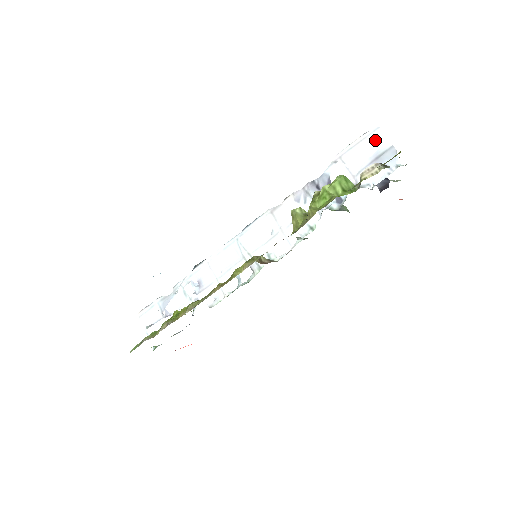
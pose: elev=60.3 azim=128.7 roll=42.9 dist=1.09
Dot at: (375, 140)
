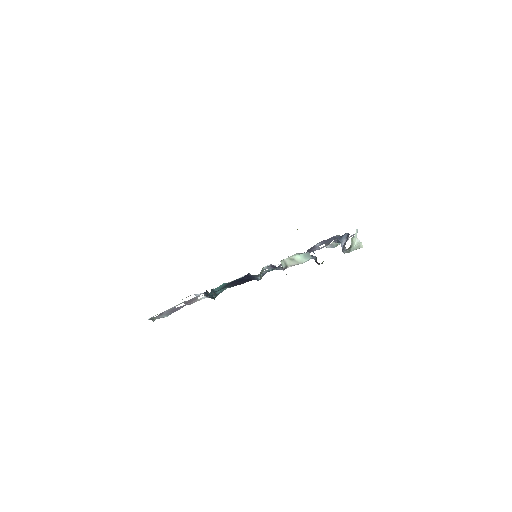
Dot at: (351, 236)
